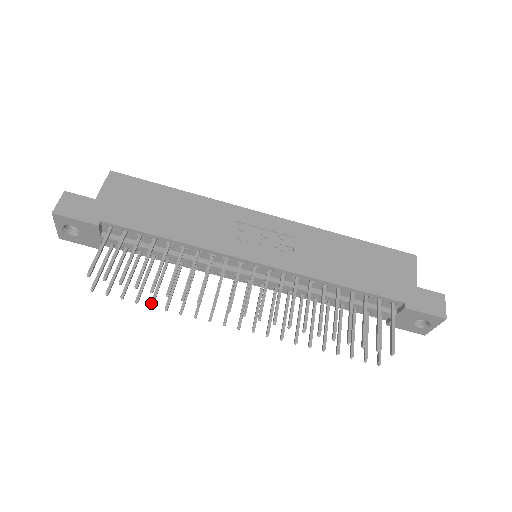
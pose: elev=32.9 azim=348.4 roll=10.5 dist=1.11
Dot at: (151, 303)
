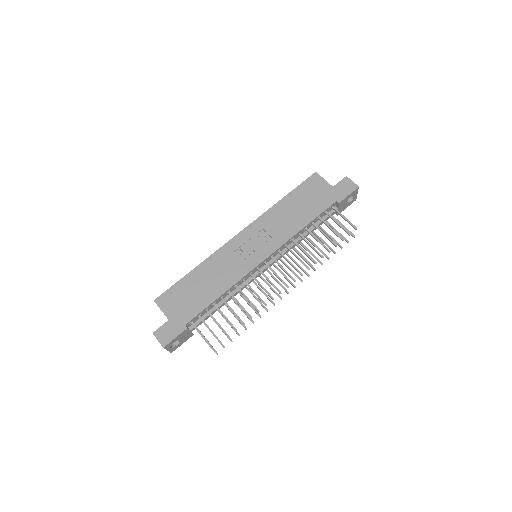
Dot at: (245, 328)
